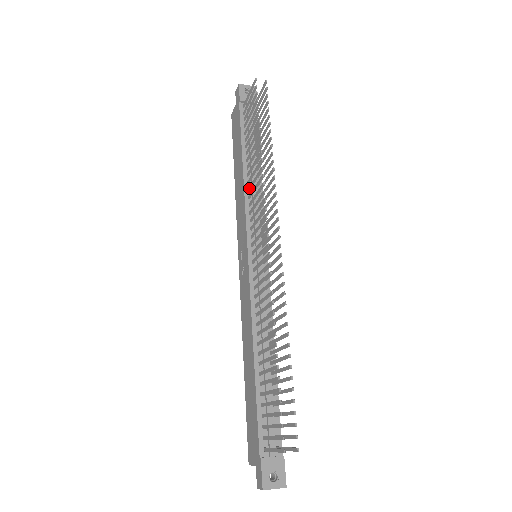
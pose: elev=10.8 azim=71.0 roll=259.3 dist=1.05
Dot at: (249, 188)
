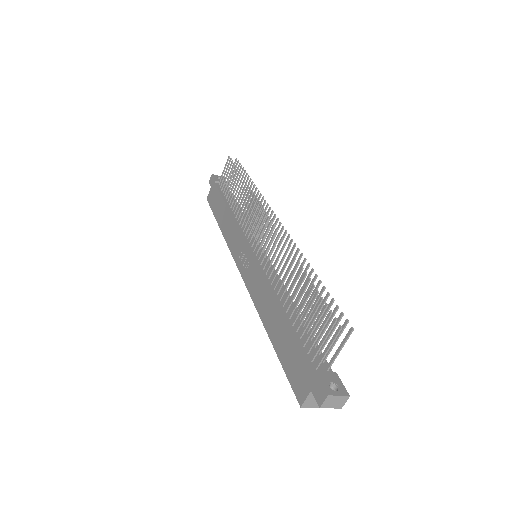
Dot at: (238, 217)
